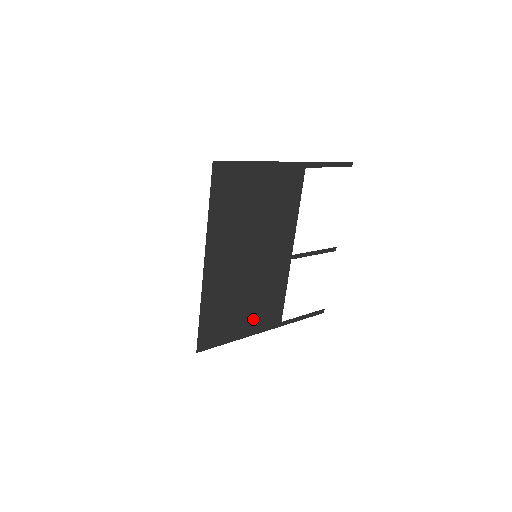
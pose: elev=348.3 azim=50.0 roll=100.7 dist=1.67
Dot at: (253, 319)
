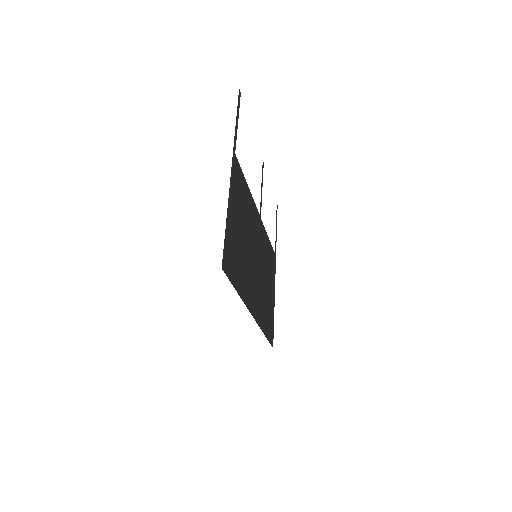
Dot at: (271, 282)
